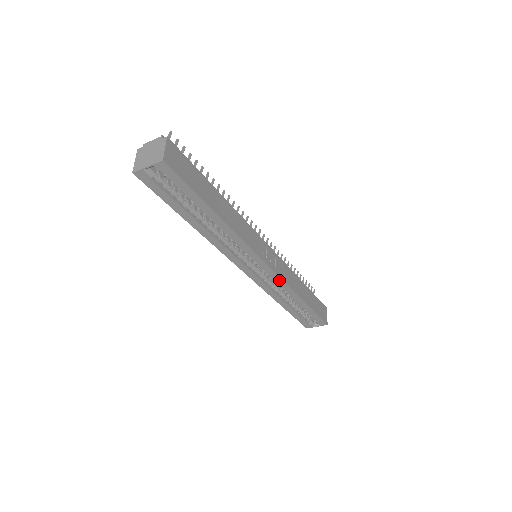
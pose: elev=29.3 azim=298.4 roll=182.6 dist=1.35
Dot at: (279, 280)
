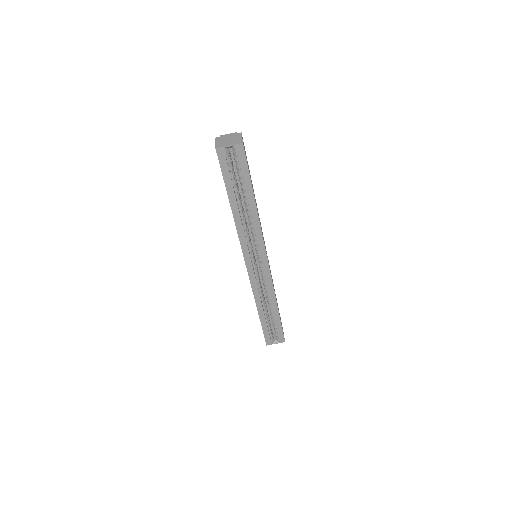
Dot at: (269, 280)
